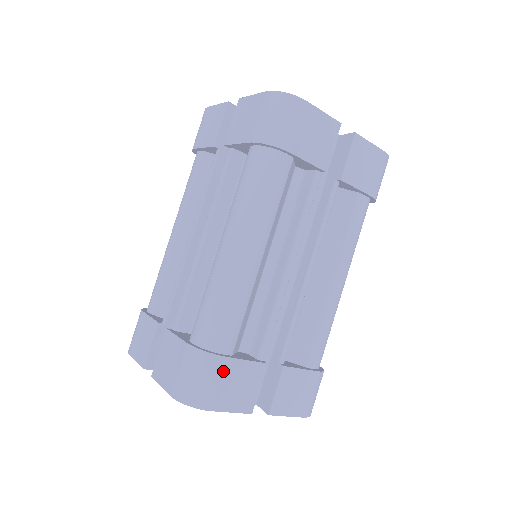
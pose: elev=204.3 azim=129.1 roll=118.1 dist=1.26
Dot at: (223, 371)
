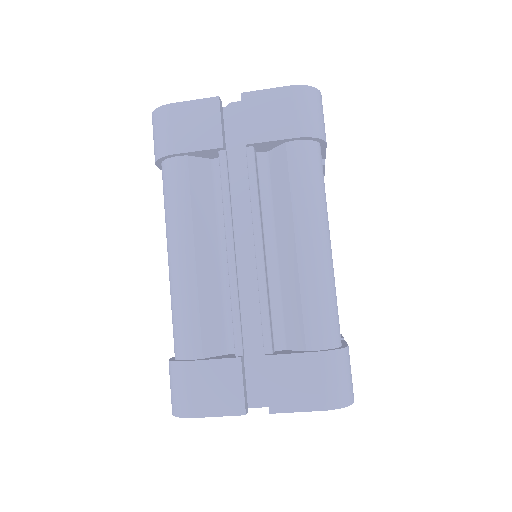
Dot at: (191, 376)
